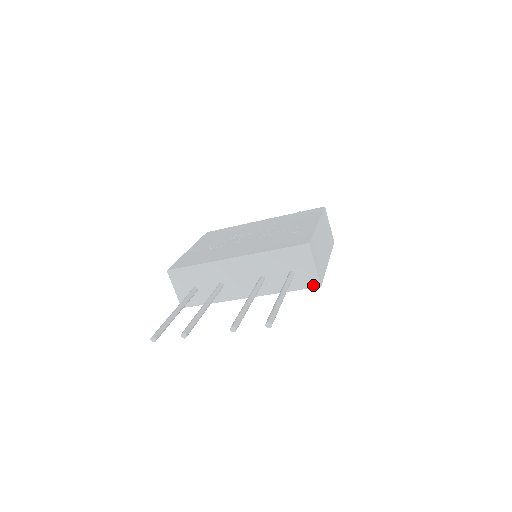
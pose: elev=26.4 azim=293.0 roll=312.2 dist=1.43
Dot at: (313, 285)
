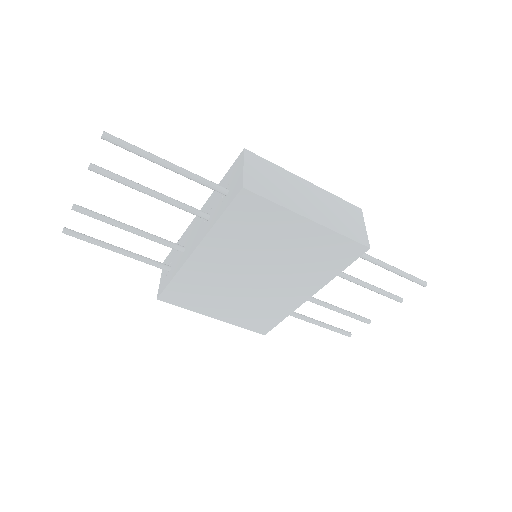
Dot at: (237, 192)
